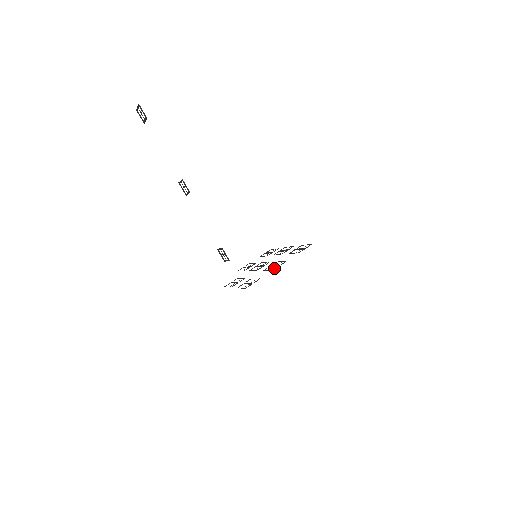
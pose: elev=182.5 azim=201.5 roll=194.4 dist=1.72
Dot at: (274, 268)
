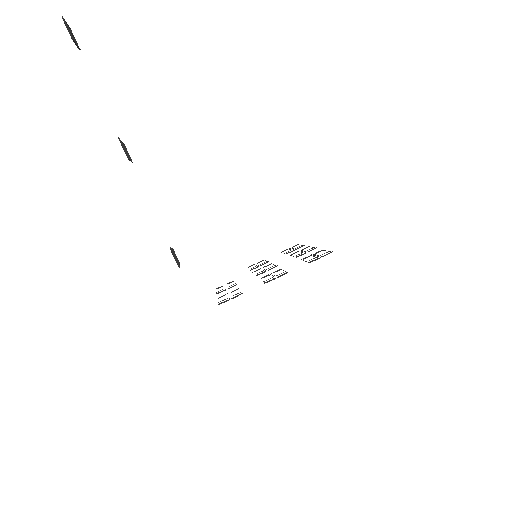
Dot at: occluded
